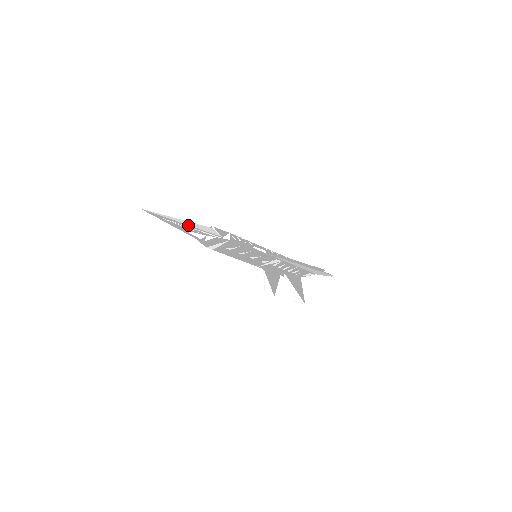
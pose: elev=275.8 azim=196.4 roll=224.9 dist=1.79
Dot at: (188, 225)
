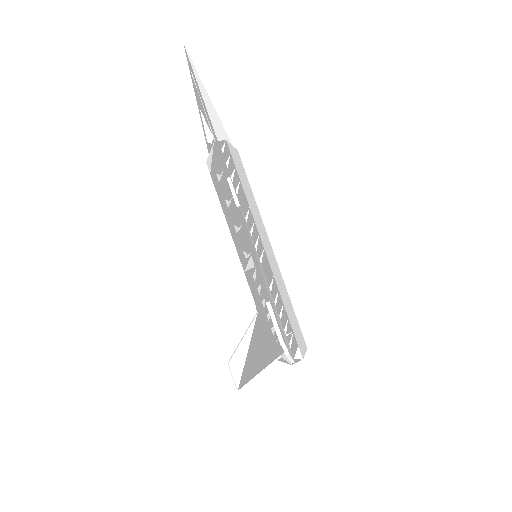
Dot at: (203, 98)
